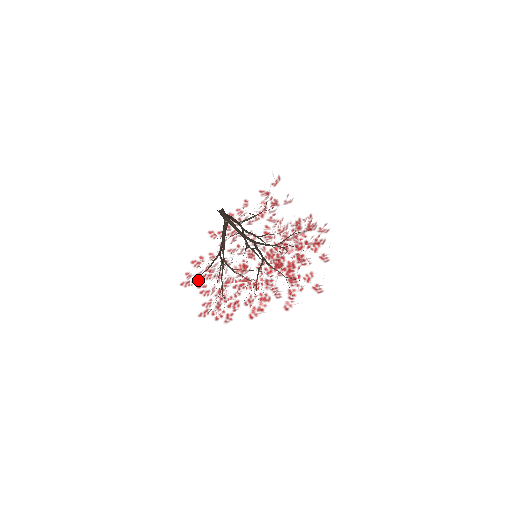
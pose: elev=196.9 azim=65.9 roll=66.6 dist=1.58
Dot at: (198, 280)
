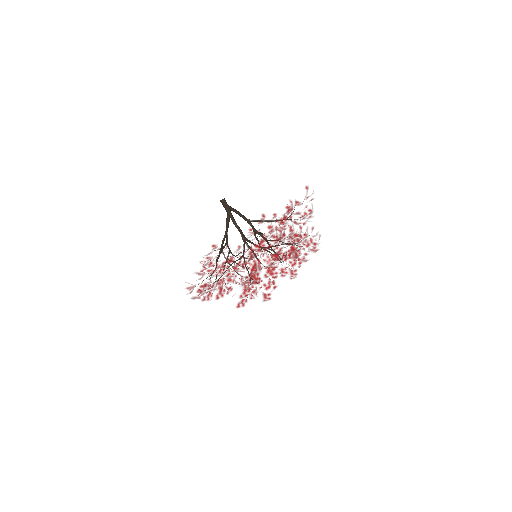
Dot at: occluded
